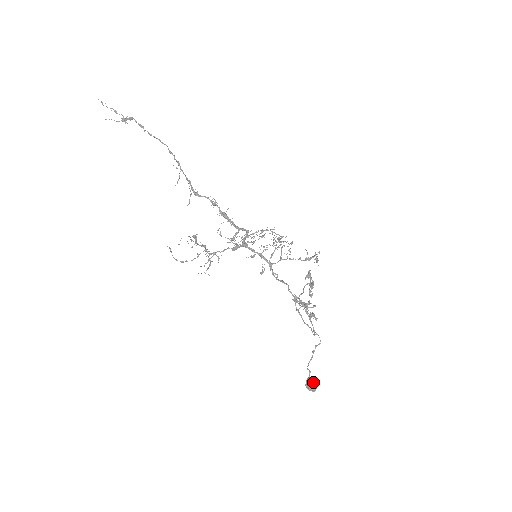
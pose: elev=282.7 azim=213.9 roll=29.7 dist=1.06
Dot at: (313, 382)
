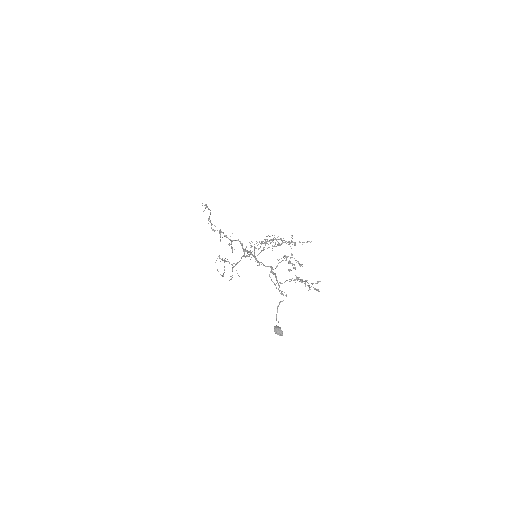
Dot at: (276, 328)
